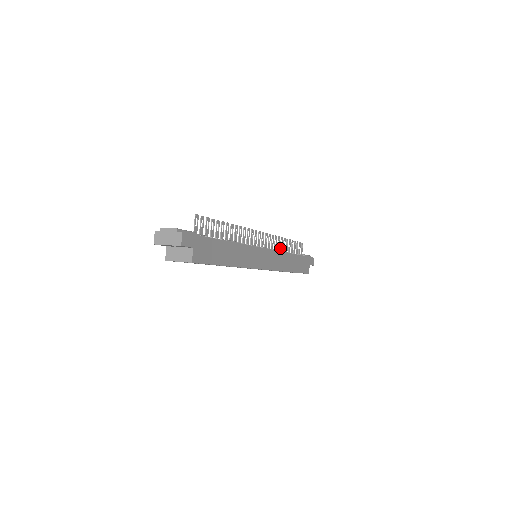
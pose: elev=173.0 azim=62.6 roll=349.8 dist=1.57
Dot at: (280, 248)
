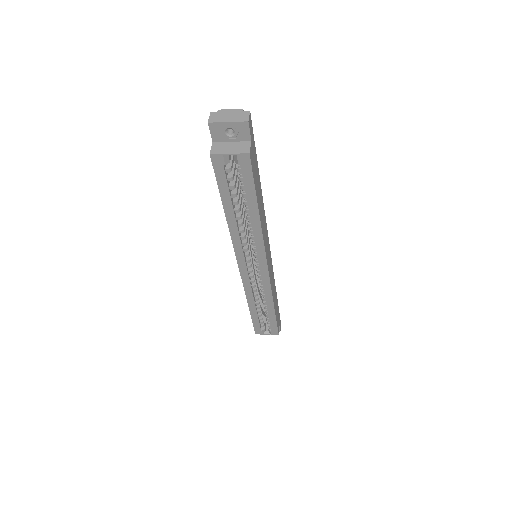
Dot at: occluded
